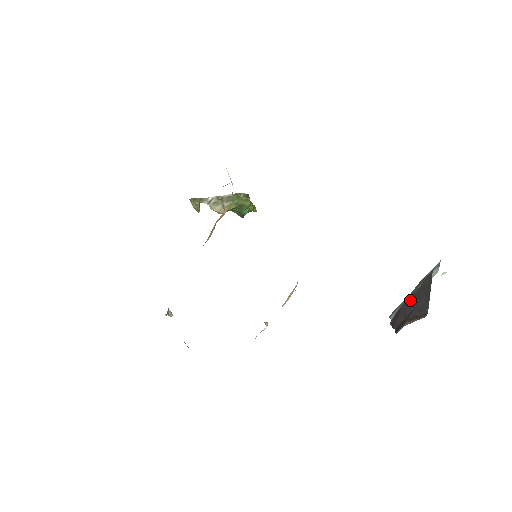
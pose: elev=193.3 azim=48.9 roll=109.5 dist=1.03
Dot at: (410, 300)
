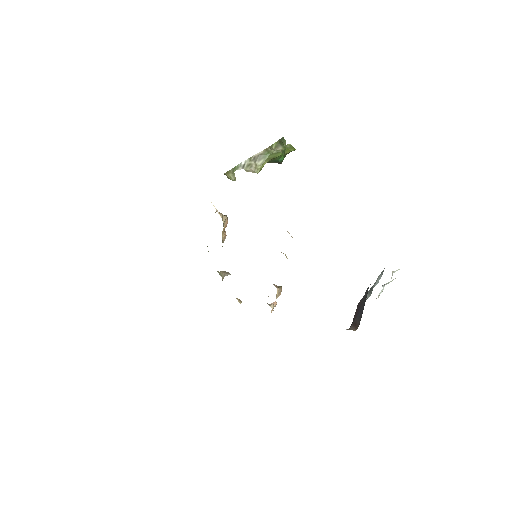
Dot at: (360, 302)
